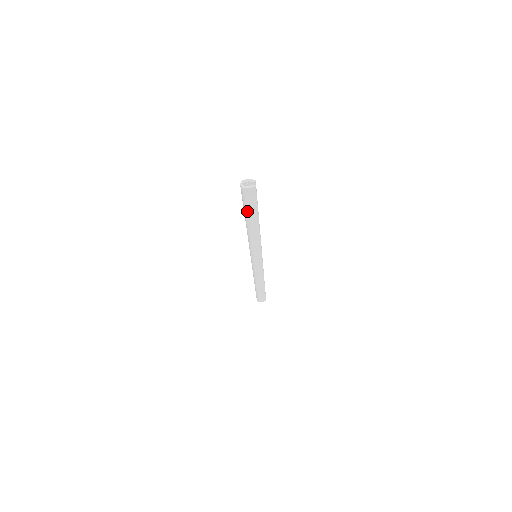
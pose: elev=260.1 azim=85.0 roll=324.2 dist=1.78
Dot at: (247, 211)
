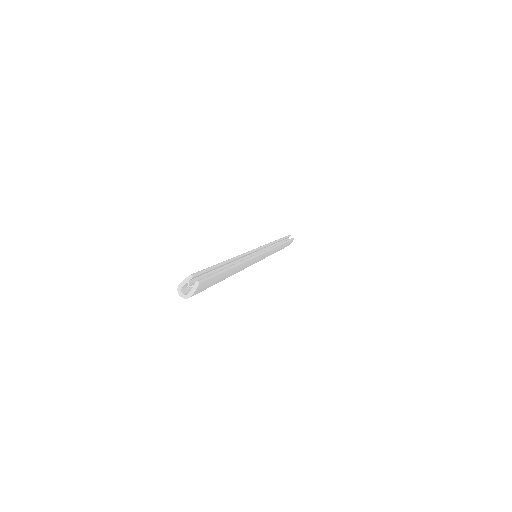
Dot at: occluded
